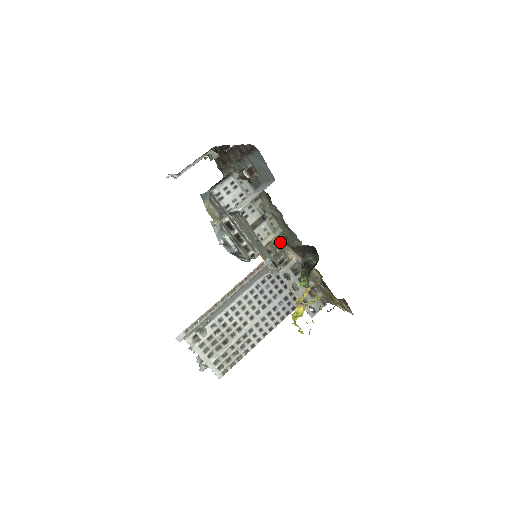
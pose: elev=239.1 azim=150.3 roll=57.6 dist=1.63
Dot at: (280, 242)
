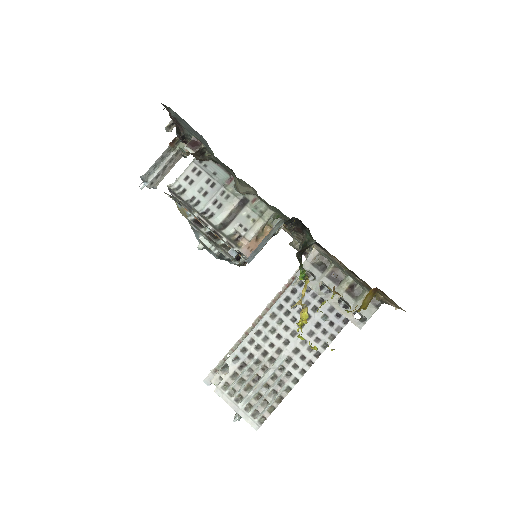
Dot at: occluded
